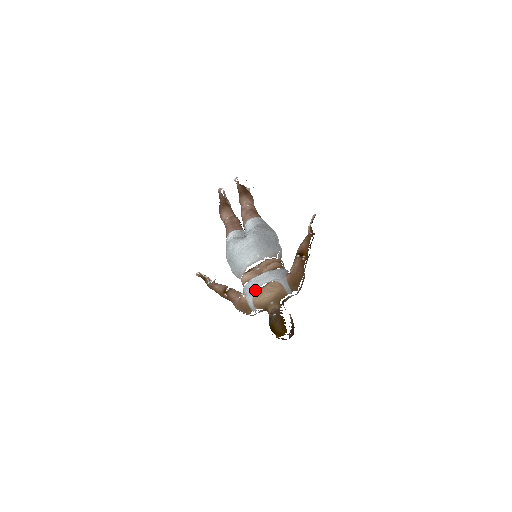
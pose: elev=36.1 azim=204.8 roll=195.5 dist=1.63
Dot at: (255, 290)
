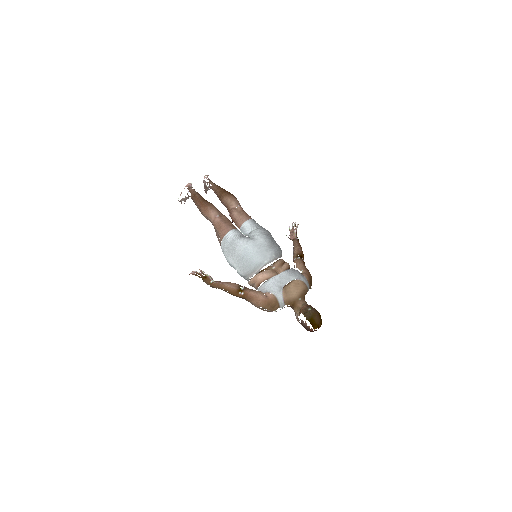
Dot at: (283, 288)
